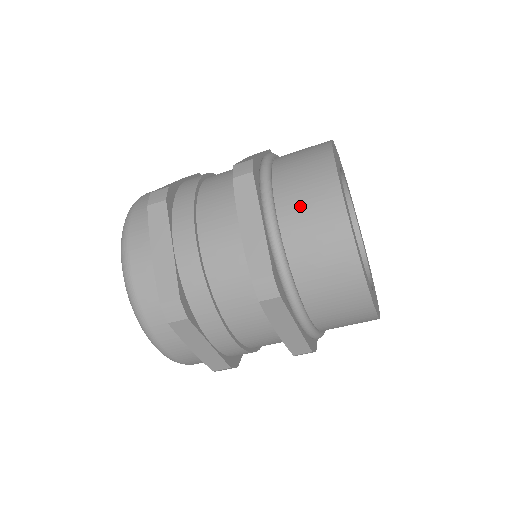
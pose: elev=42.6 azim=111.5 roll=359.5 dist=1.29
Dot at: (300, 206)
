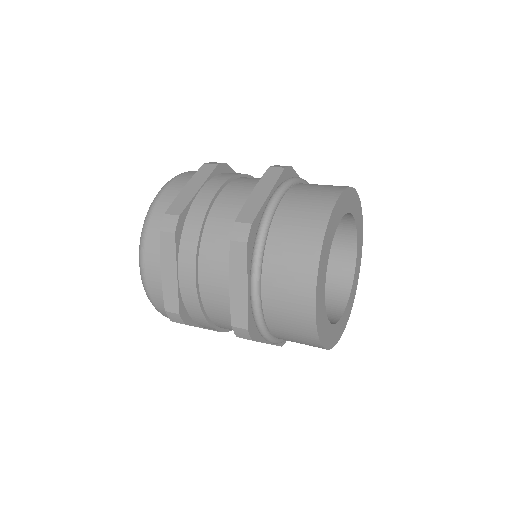
Dot at: occluded
